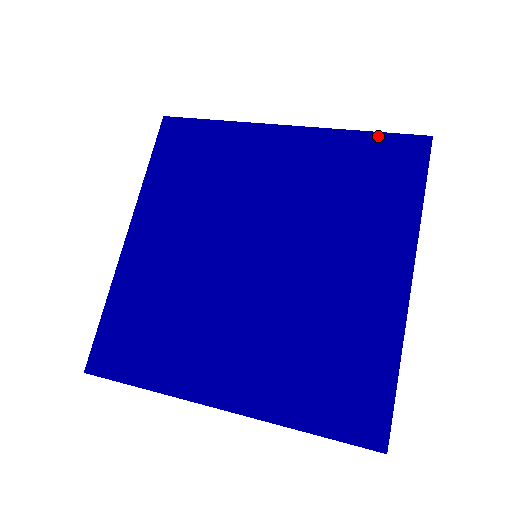
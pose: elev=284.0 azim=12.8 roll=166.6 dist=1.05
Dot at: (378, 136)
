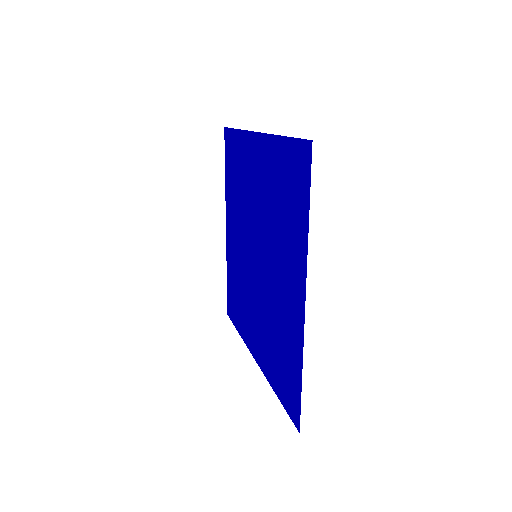
Dot at: (288, 142)
